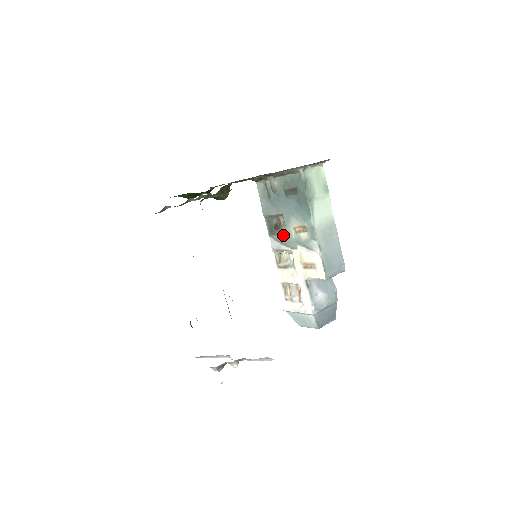
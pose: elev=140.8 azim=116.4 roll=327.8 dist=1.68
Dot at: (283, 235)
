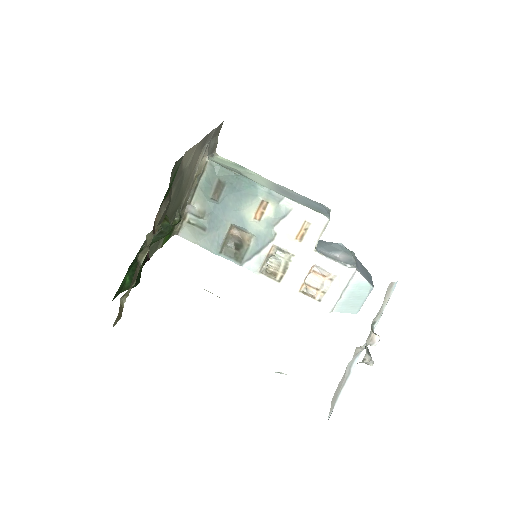
Dot at: (252, 243)
